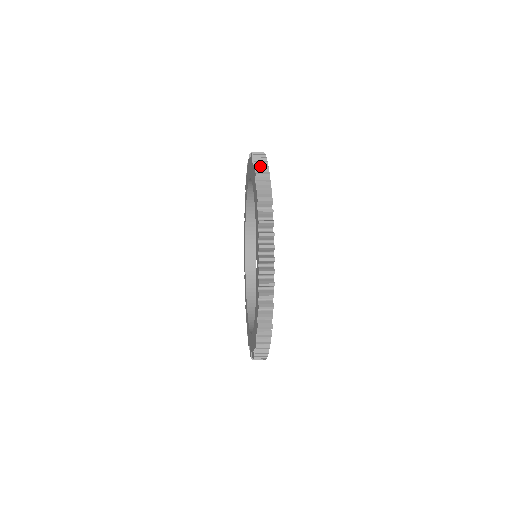
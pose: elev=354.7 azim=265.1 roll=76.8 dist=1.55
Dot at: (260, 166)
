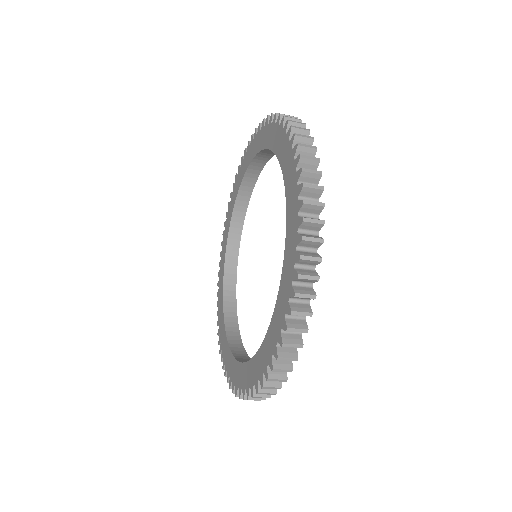
Dot at: (302, 135)
